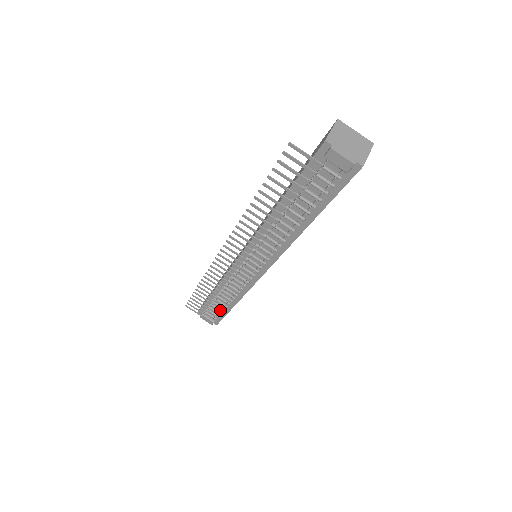
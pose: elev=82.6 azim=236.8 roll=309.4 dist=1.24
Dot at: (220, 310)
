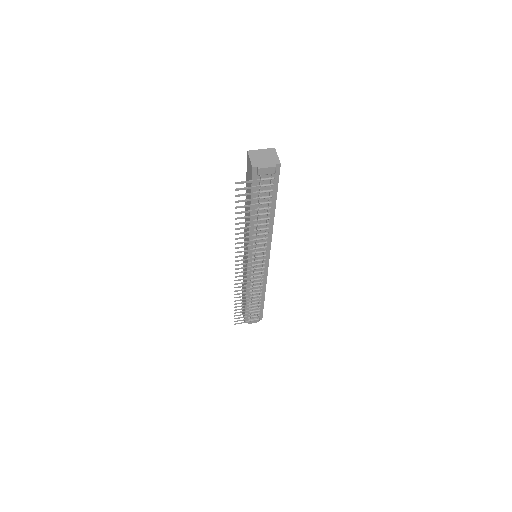
Dot at: (258, 308)
